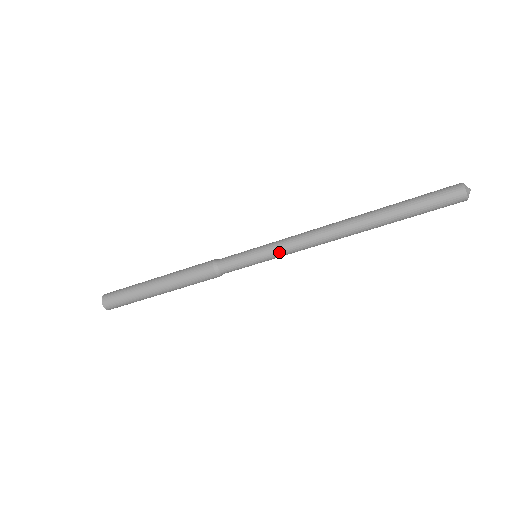
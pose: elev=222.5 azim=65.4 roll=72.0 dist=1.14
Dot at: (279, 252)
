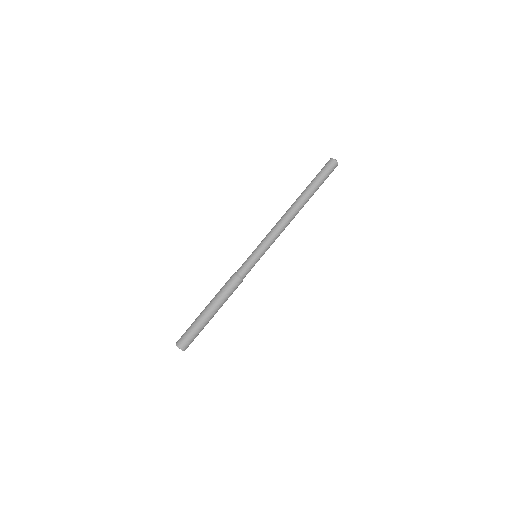
Dot at: (265, 242)
